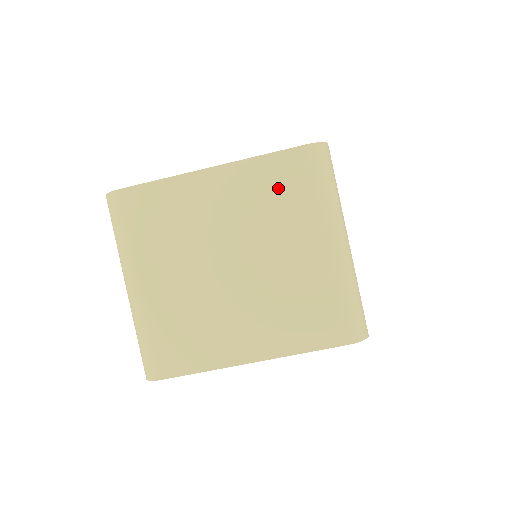
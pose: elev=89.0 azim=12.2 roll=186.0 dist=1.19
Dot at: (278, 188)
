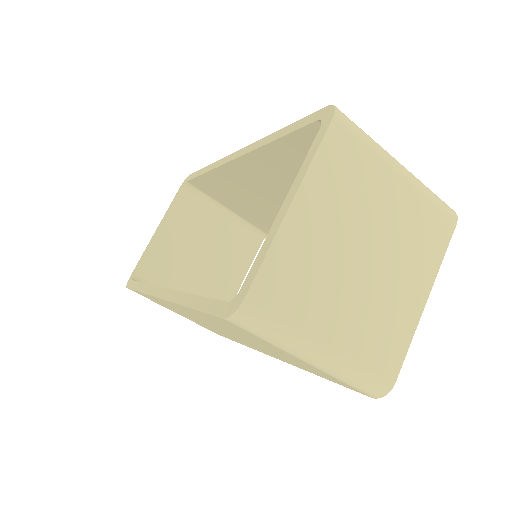
Dot at: (344, 169)
